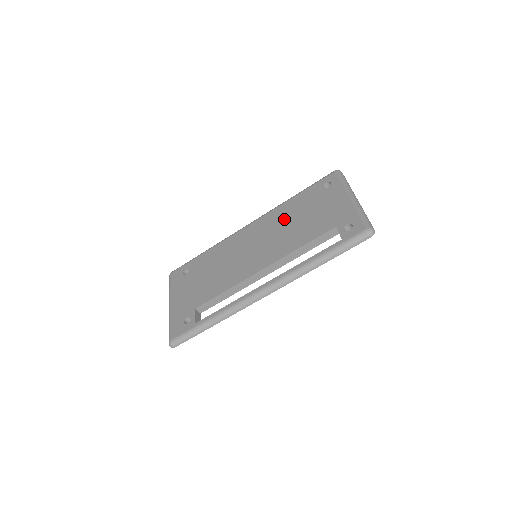
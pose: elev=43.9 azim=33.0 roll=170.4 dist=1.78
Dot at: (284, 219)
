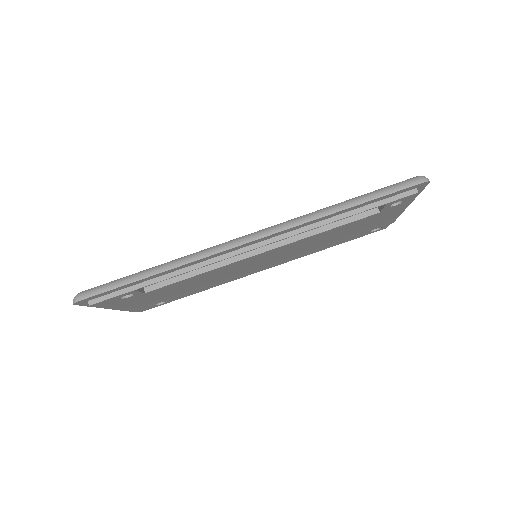
Dot at: occluded
